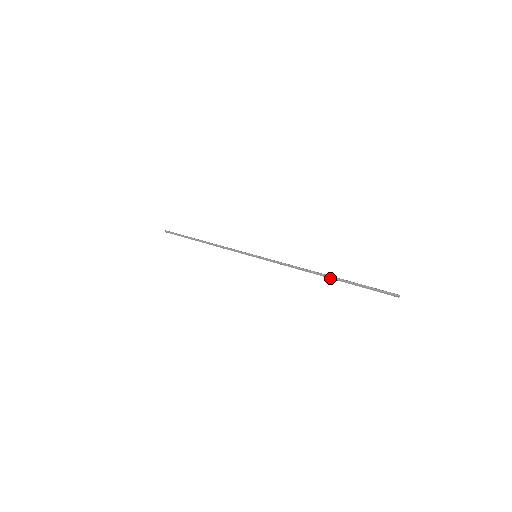
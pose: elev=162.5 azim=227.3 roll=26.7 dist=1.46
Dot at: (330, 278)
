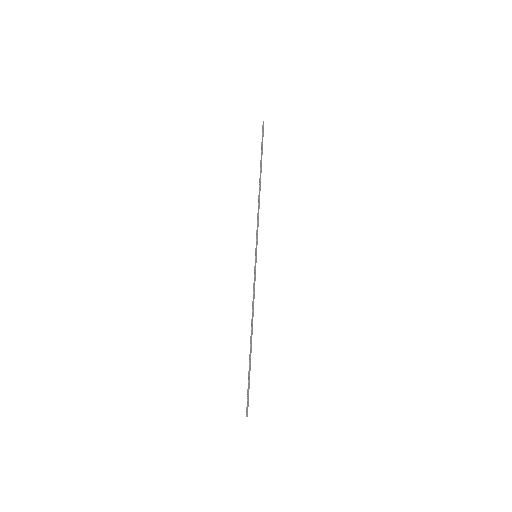
Dot at: (250, 345)
